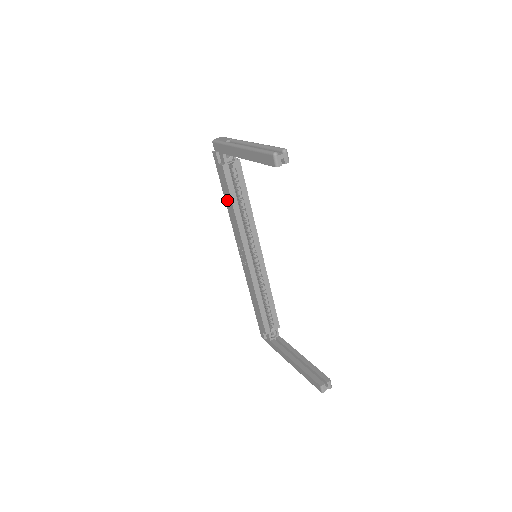
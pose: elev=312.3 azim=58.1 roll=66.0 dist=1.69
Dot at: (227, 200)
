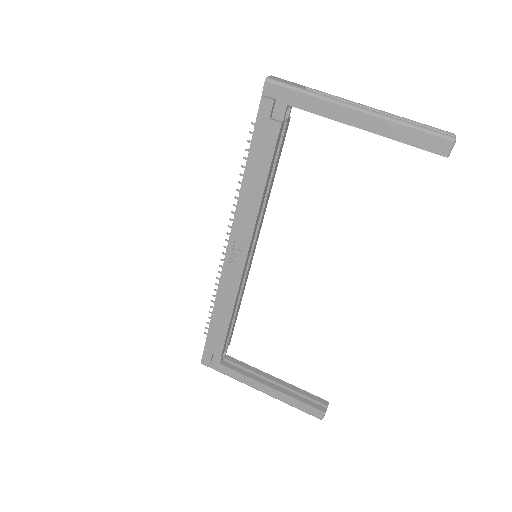
Dot at: (252, 174)
